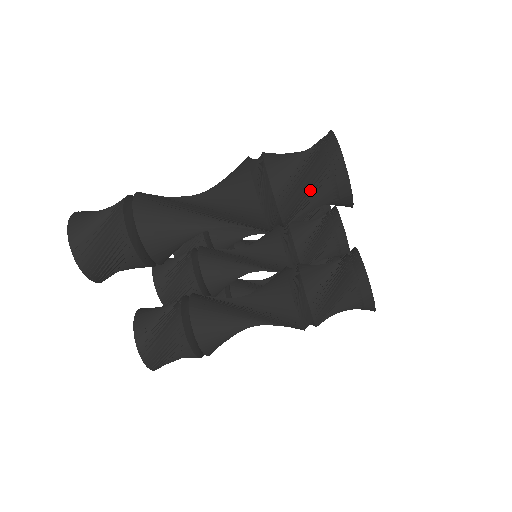
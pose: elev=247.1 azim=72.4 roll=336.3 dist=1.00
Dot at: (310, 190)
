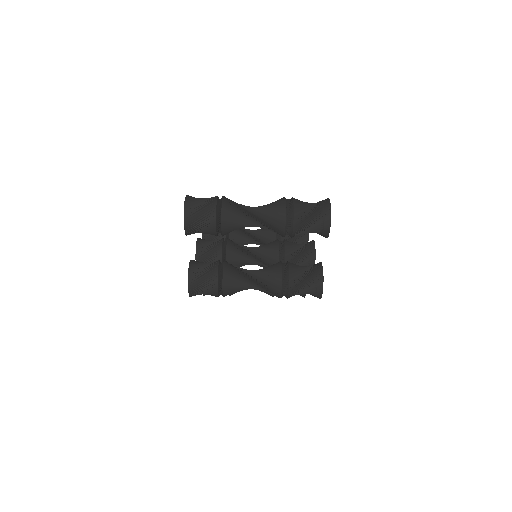
Dot at: (311, 222)
